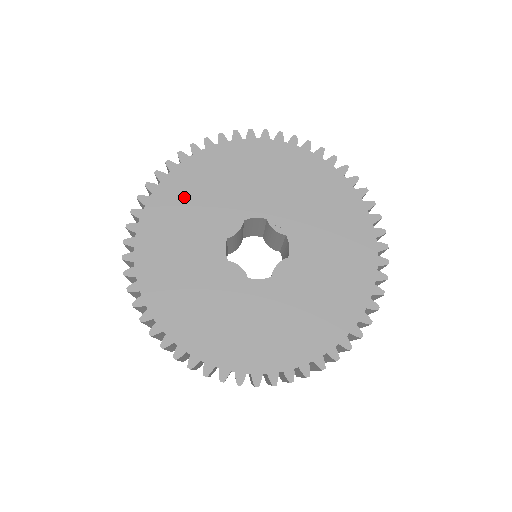
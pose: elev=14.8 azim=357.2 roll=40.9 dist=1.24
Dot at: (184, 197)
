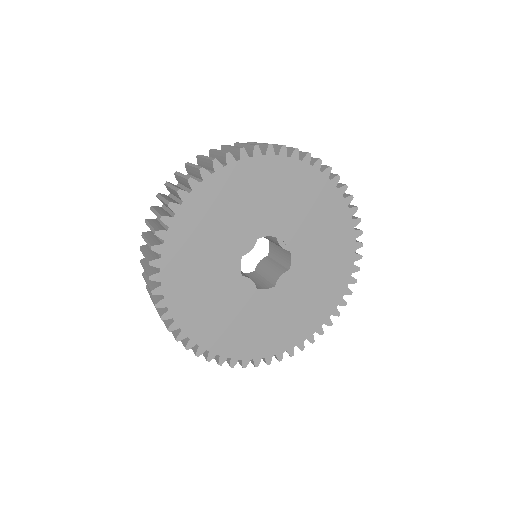
Dot at: (206, 218)
